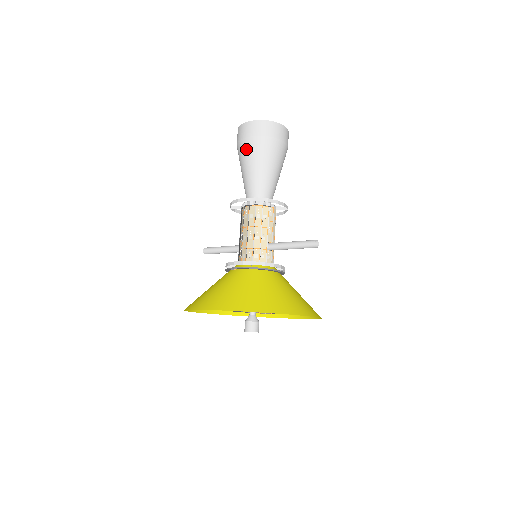
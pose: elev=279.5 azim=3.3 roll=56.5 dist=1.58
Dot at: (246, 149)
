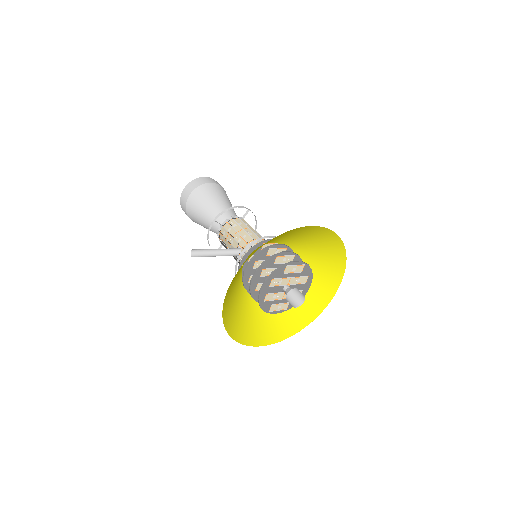
Dot at: (214, 189)
